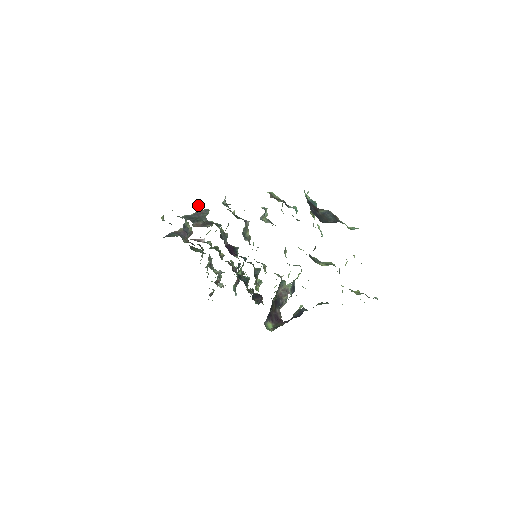
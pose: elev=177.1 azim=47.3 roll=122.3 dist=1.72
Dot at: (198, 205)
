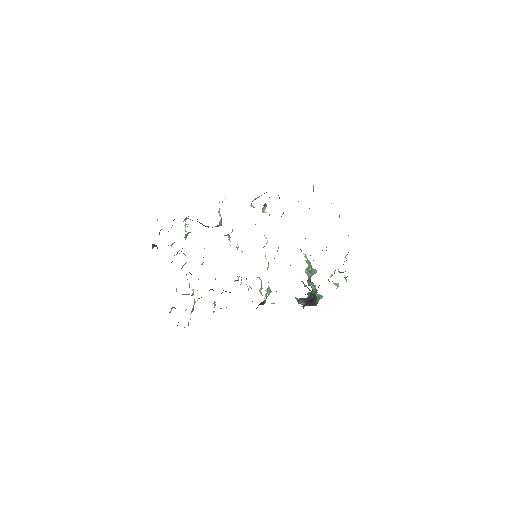
Dot at: occluded
